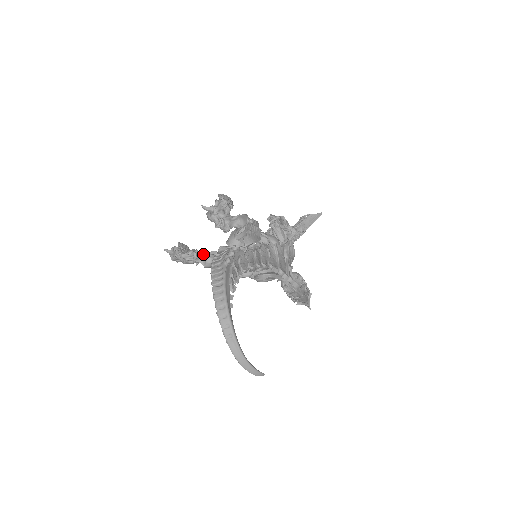
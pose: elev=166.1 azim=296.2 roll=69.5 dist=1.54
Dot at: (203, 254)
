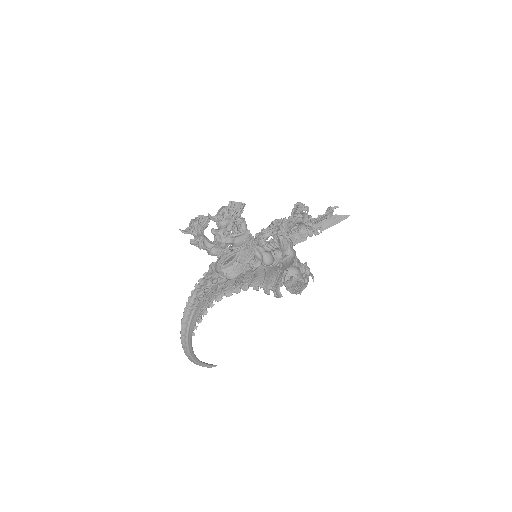
Dot at: (210, 244)
